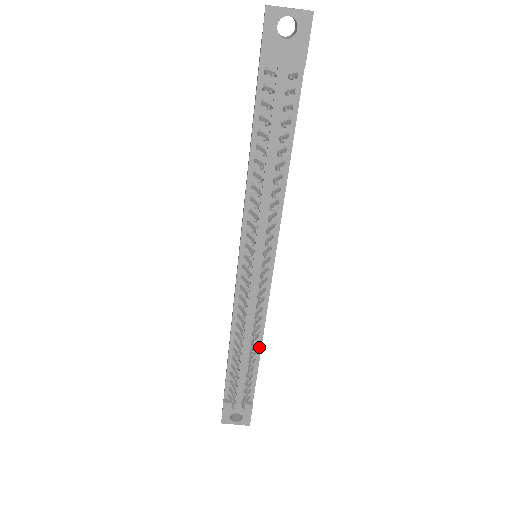
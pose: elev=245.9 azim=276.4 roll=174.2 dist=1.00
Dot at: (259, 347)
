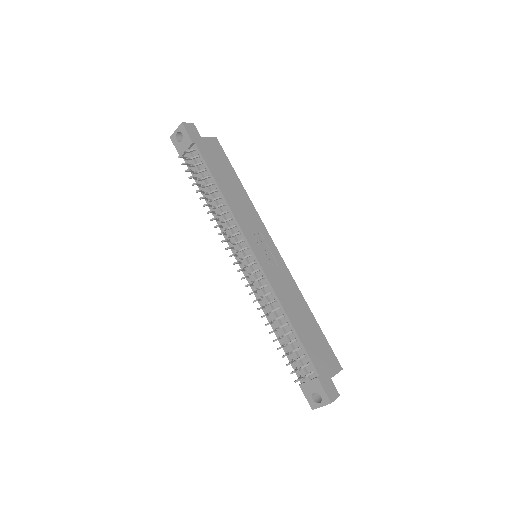
Dot at: (287, 319)
